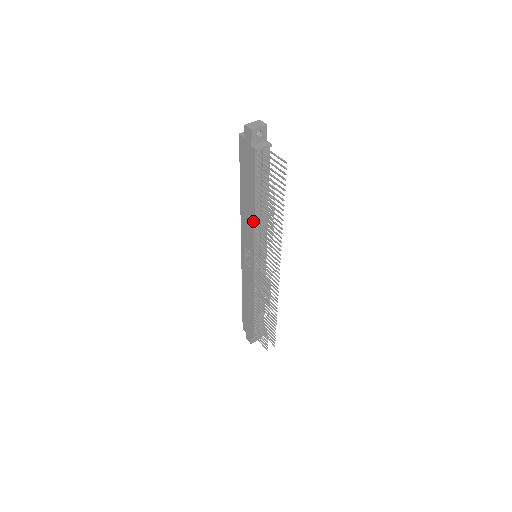
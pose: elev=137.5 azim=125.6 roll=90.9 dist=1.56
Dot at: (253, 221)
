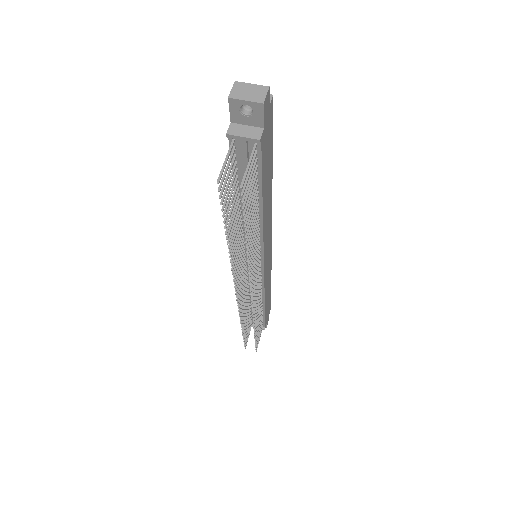
Dot at: occluded
